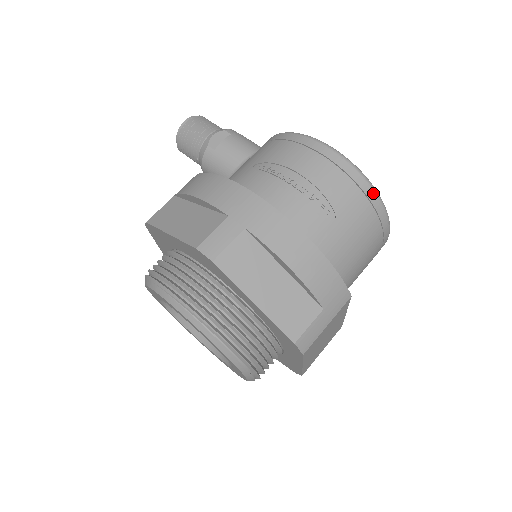
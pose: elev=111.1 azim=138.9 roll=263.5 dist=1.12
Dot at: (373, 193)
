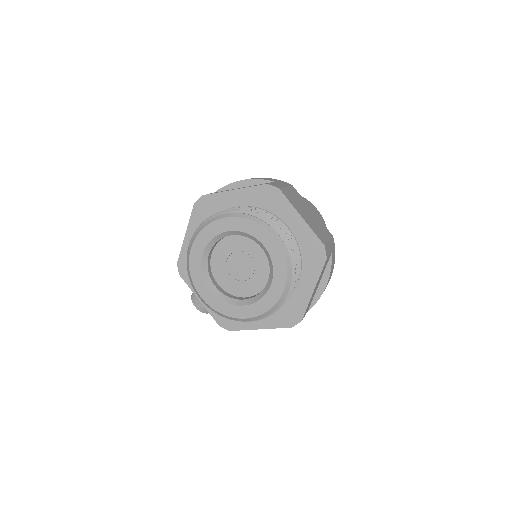
Dot at: occluded
